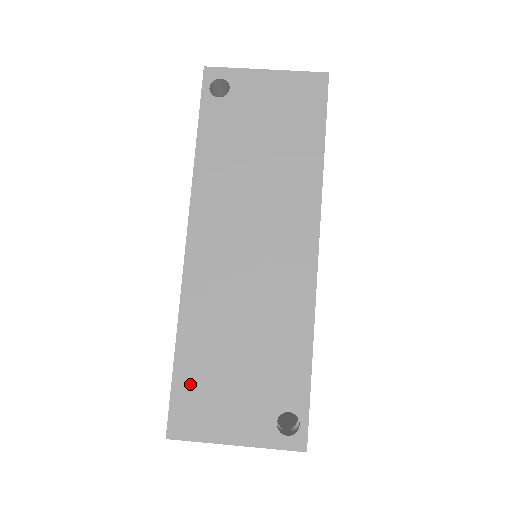
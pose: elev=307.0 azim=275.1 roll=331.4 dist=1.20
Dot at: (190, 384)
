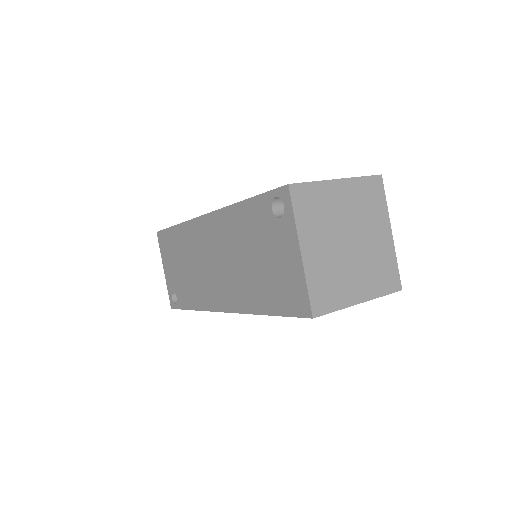
Dot at: occluded
